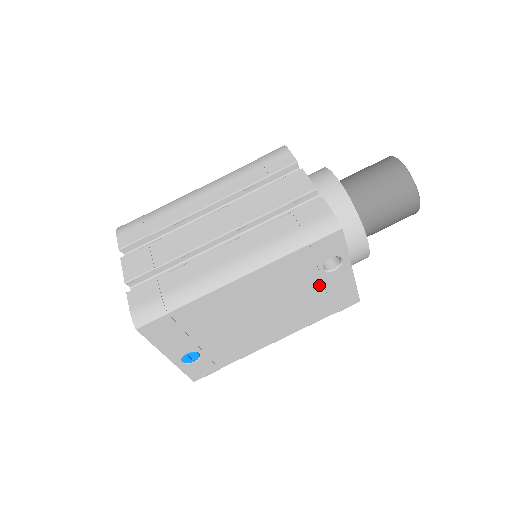
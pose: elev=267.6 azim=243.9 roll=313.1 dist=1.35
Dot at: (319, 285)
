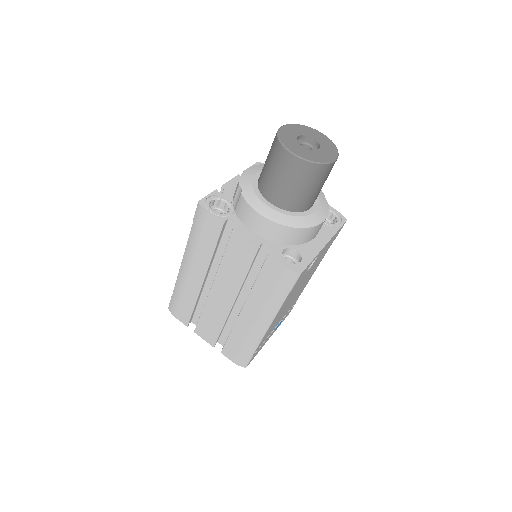
Dot at: occluded
